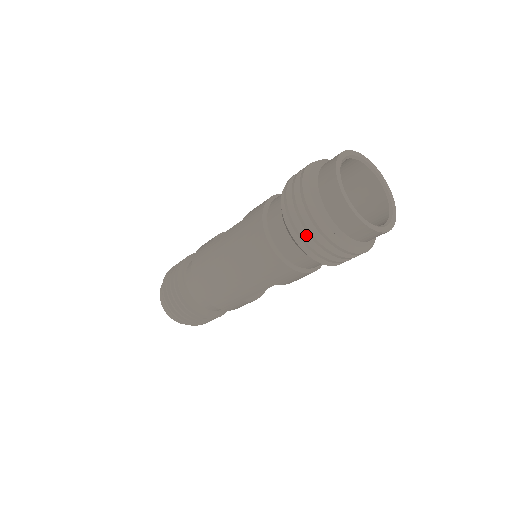
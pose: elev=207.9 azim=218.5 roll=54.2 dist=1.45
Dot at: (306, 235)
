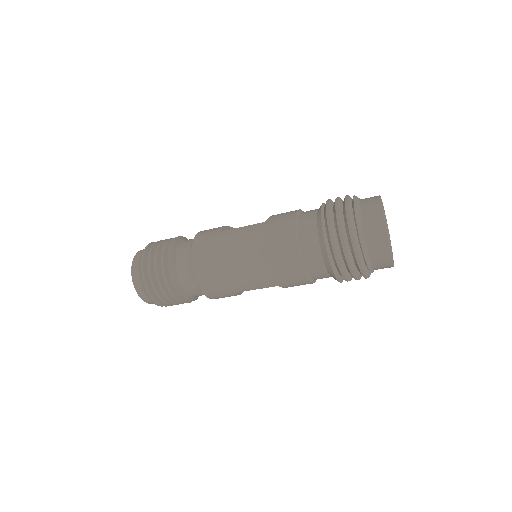
Dot at: (339, 252)
